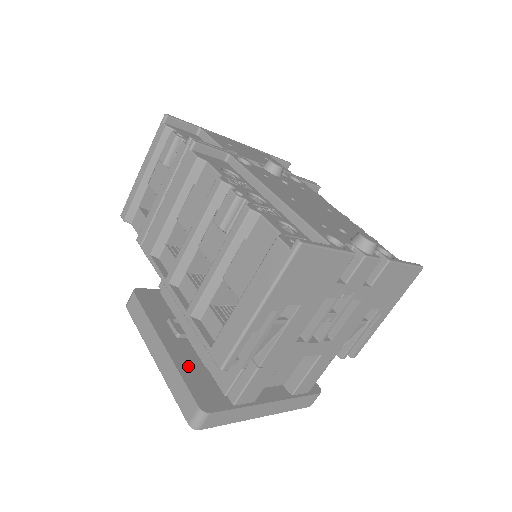
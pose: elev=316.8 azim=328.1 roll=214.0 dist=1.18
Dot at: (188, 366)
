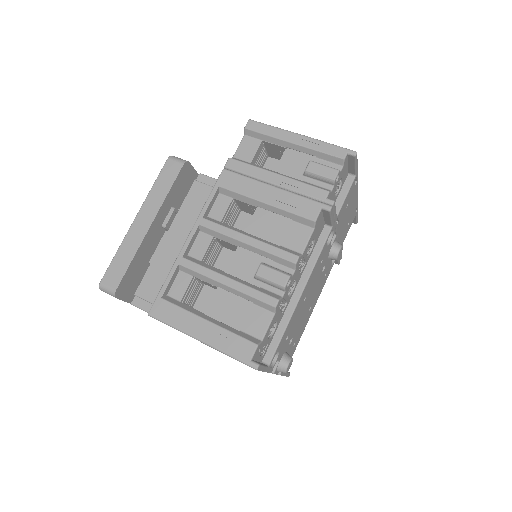
Dot at: (143, 255)
